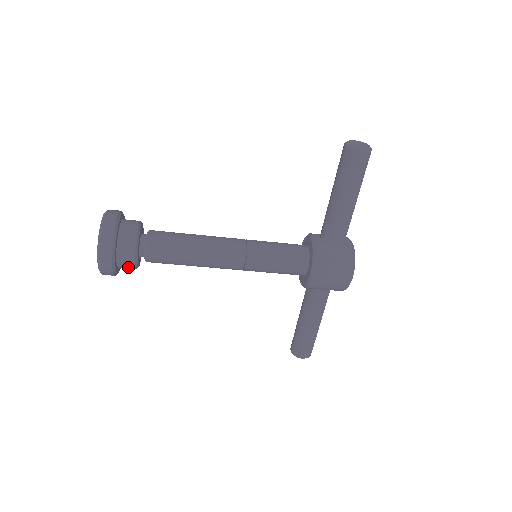
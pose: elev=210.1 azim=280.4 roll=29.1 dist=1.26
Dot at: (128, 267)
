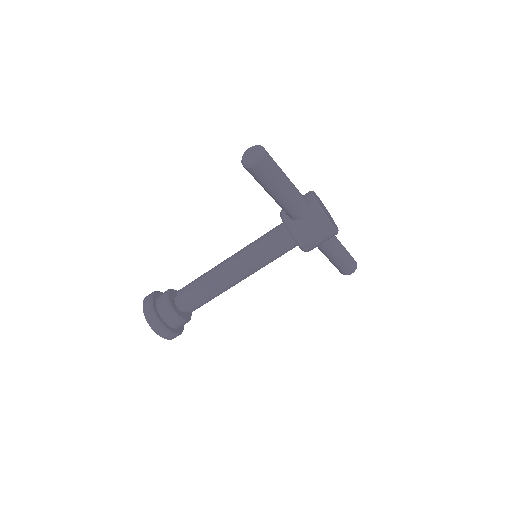
Dot at: occluded
